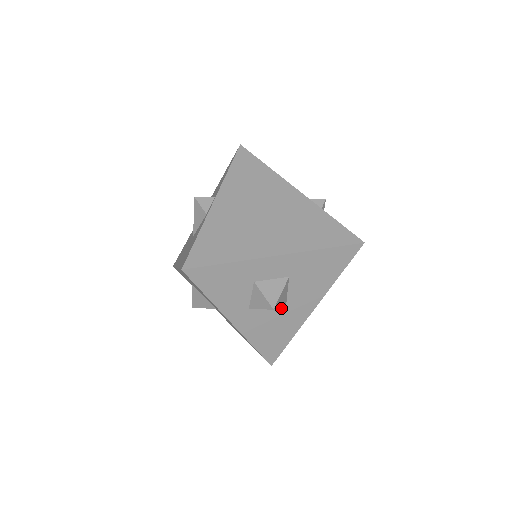
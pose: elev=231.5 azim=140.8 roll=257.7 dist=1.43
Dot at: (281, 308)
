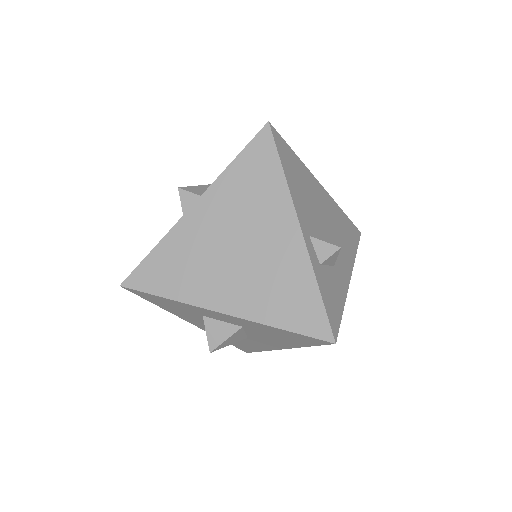
Dot at: occluded
